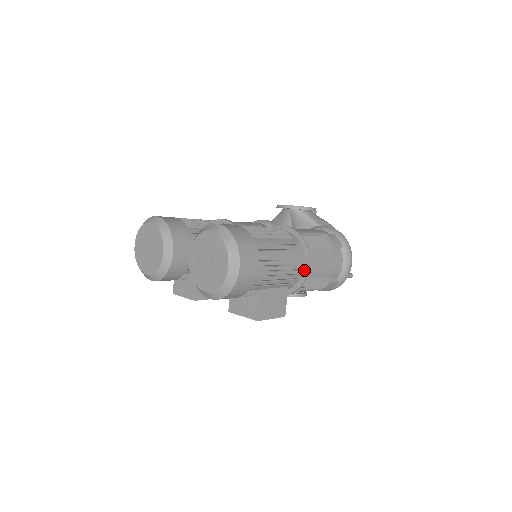
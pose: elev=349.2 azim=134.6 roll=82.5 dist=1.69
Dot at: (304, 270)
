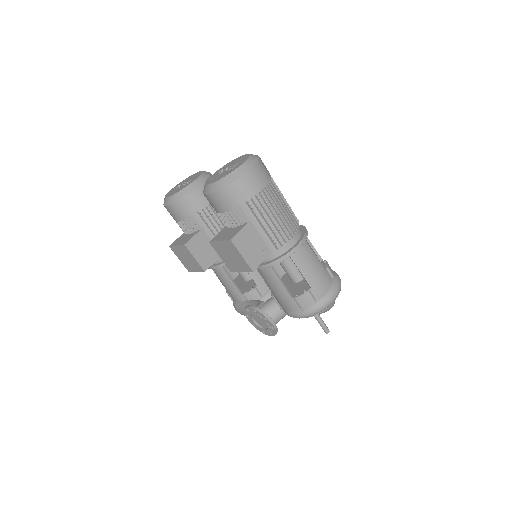
Dot at: (293, 246)
